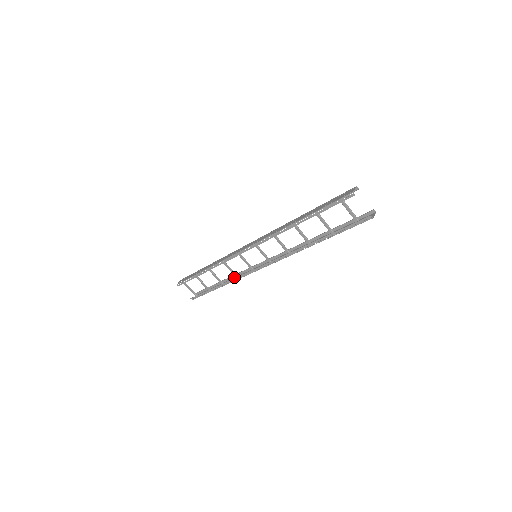
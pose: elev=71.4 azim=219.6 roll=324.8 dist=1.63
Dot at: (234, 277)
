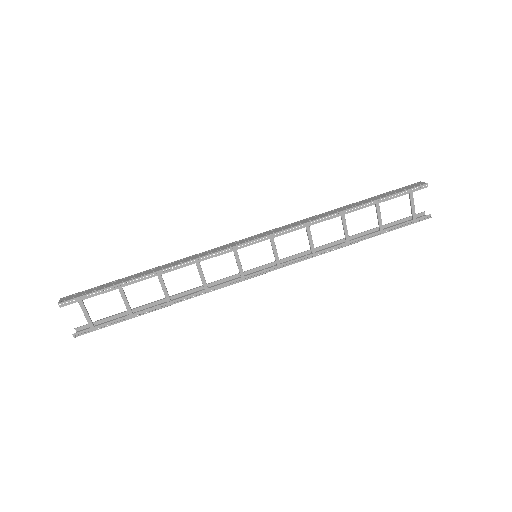
Dot at: (187, 293)
